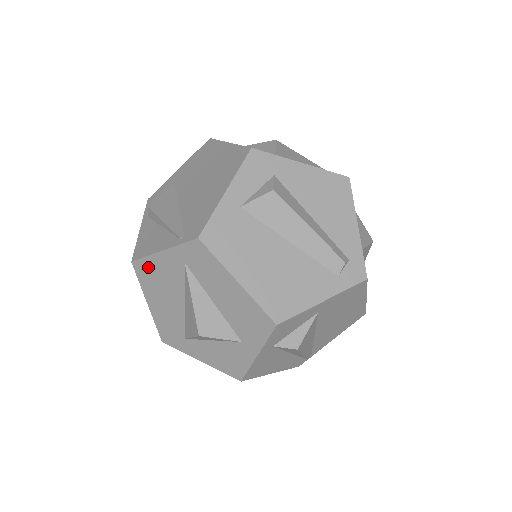
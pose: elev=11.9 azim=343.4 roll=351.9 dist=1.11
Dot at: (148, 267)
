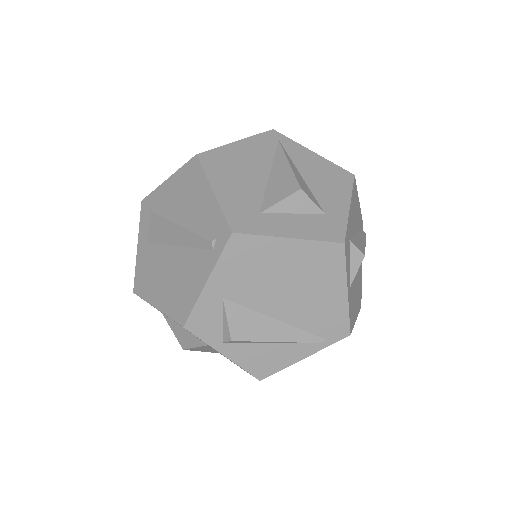
Dot at: occluded
